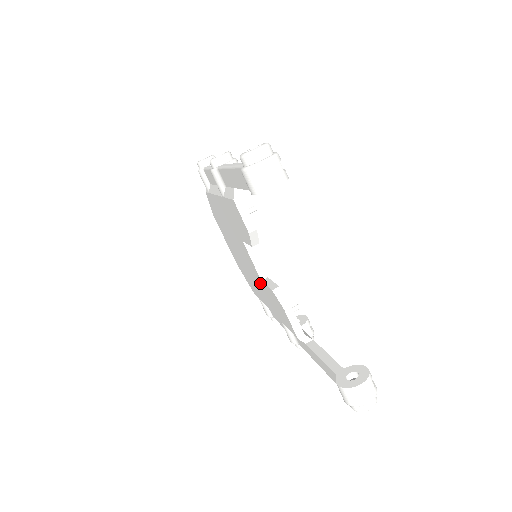
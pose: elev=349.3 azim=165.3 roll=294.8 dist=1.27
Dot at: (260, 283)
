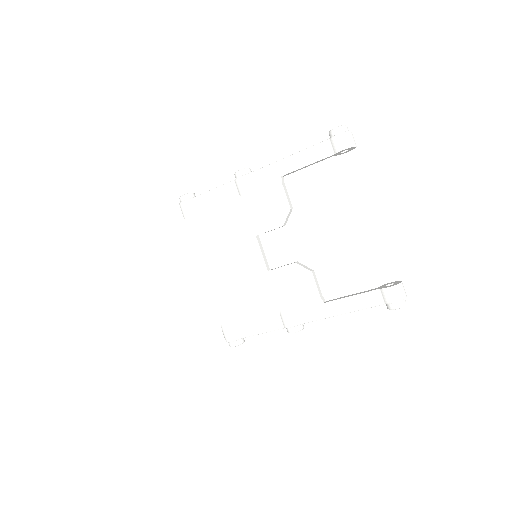
Dot at: (260, 279)
